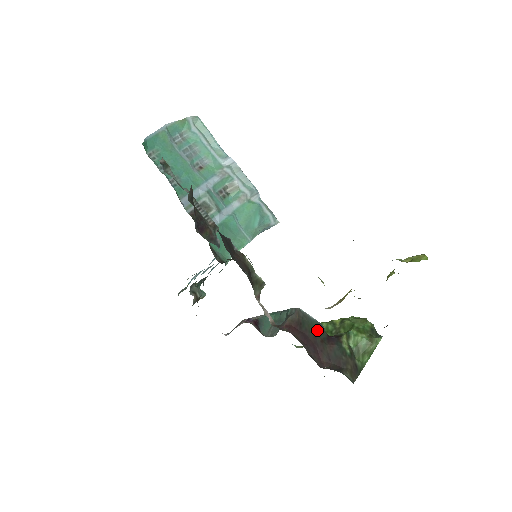
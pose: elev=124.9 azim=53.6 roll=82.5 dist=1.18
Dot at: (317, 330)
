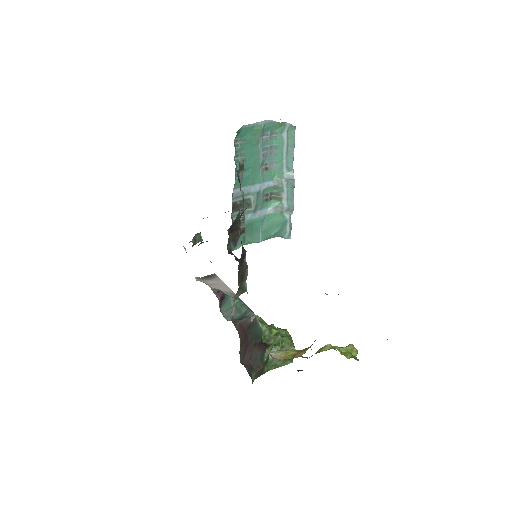
Dot at: (257, 335)
